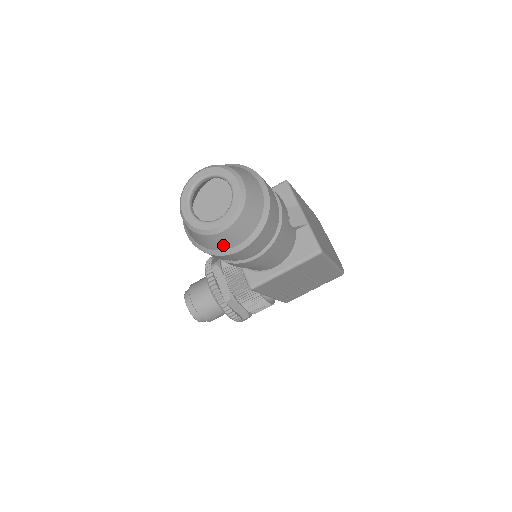
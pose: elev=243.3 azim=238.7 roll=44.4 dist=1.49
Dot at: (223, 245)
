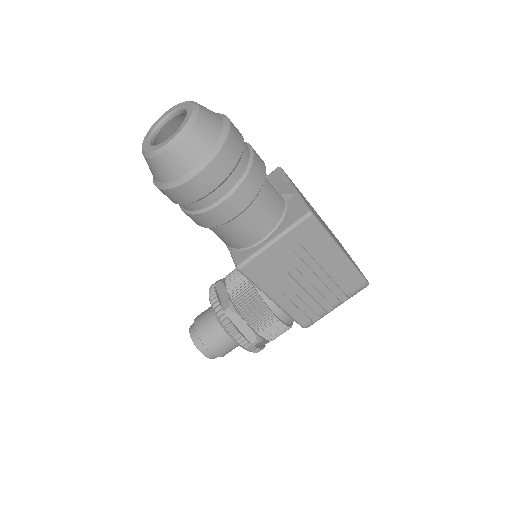
Dot at: (178, 169)
